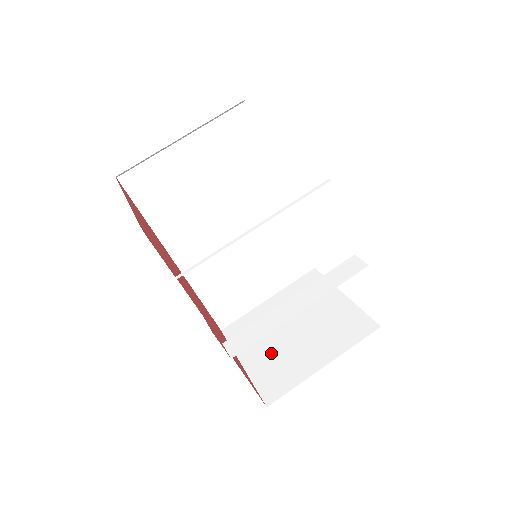
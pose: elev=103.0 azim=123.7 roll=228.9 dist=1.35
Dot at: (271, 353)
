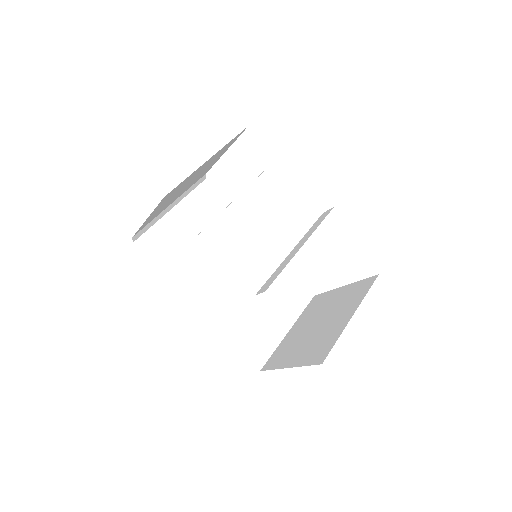
Dot at: (308, 345)
